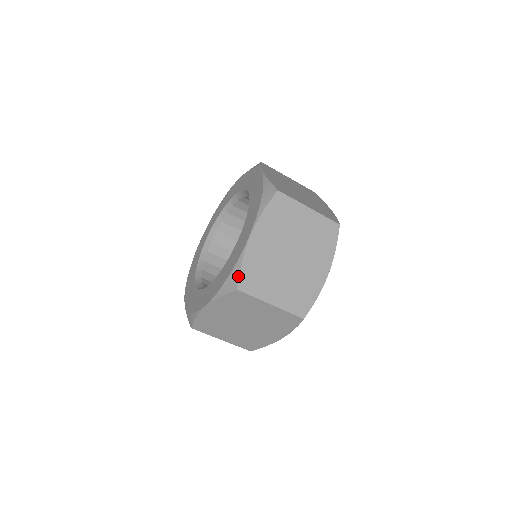
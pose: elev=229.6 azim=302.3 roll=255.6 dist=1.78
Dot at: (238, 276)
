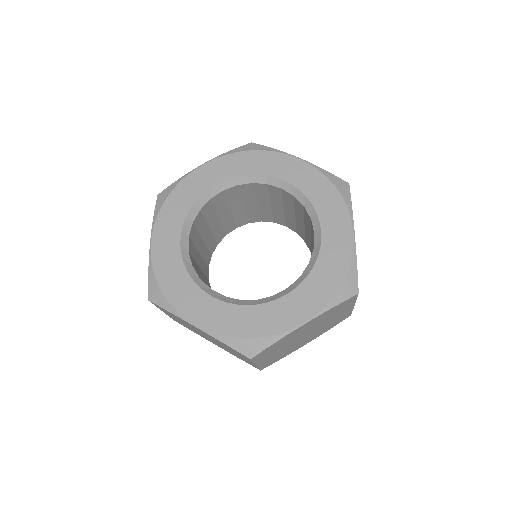
Dot at: (262, 350)
